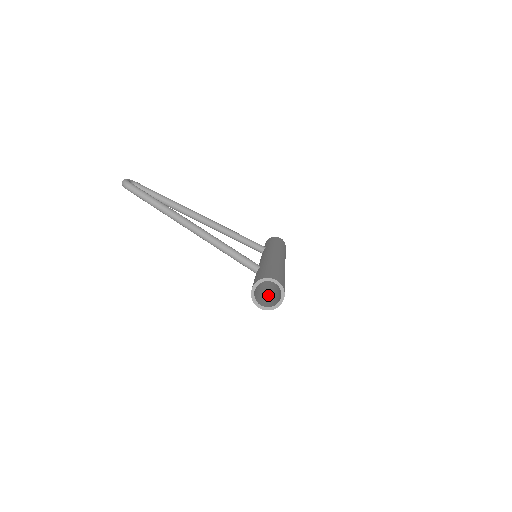
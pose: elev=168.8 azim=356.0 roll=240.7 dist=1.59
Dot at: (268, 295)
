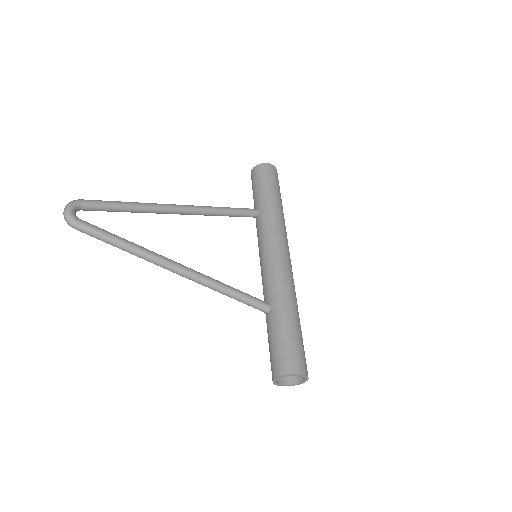
Dot at: occluded
